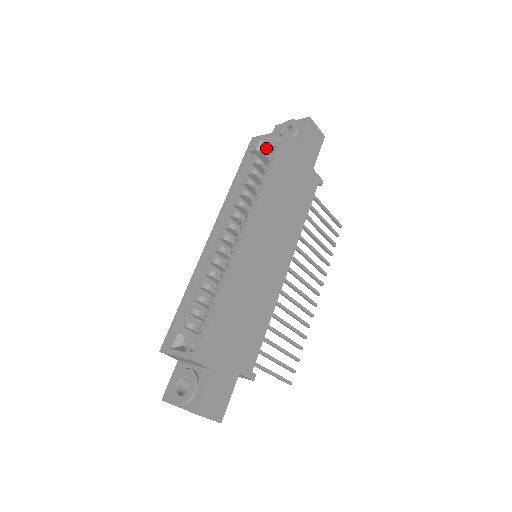
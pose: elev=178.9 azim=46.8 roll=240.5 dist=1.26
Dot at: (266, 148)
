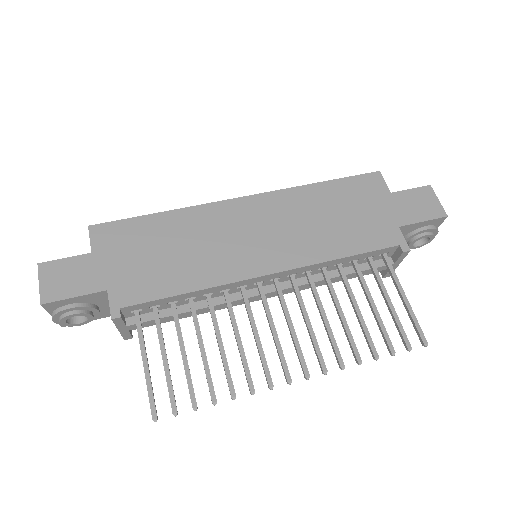
Dot at: occluded
